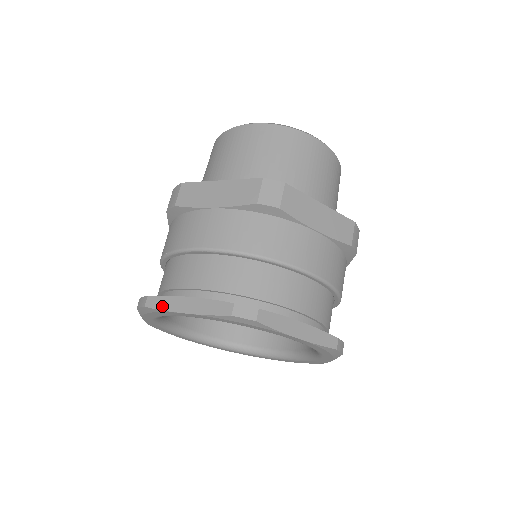
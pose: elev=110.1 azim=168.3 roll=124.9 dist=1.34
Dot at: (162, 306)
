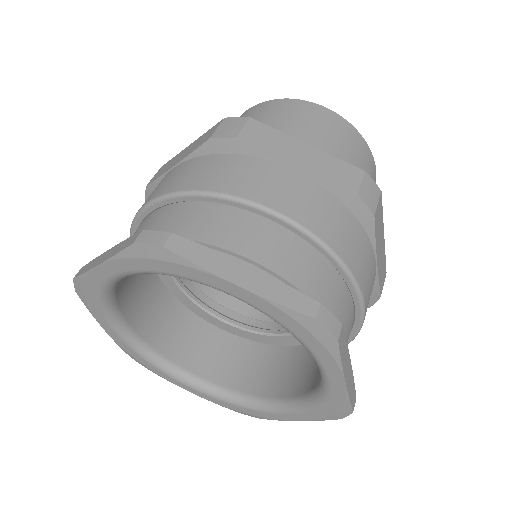
Dot at: (85, 269)
